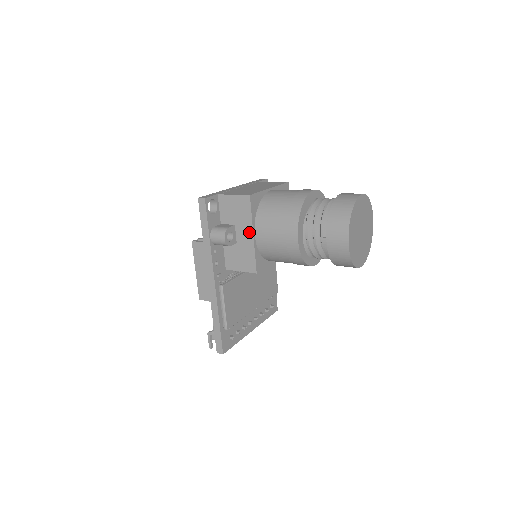
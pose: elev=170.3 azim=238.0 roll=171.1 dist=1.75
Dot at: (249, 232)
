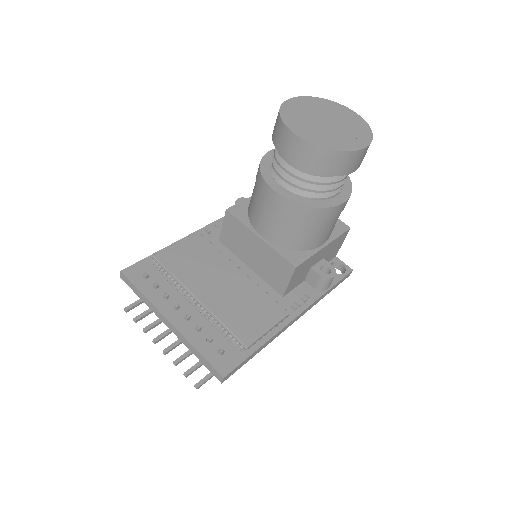
Dot at: occluded
